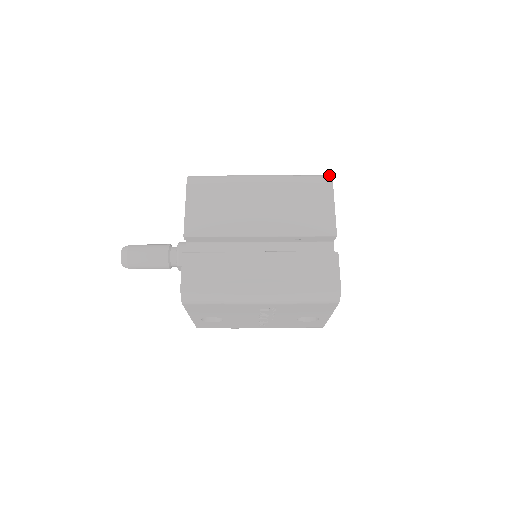
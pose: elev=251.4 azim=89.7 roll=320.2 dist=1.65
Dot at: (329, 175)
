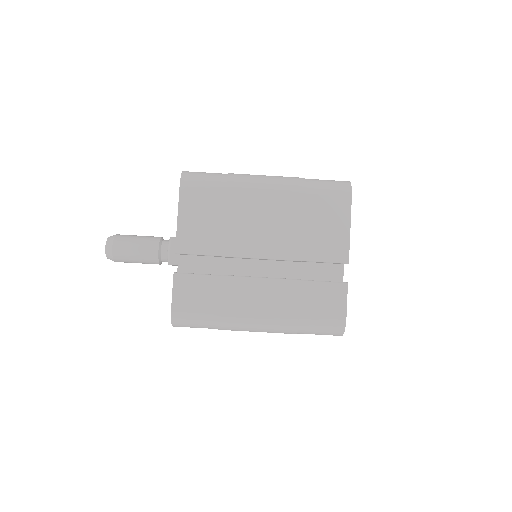
Dot at: (348, 183)
